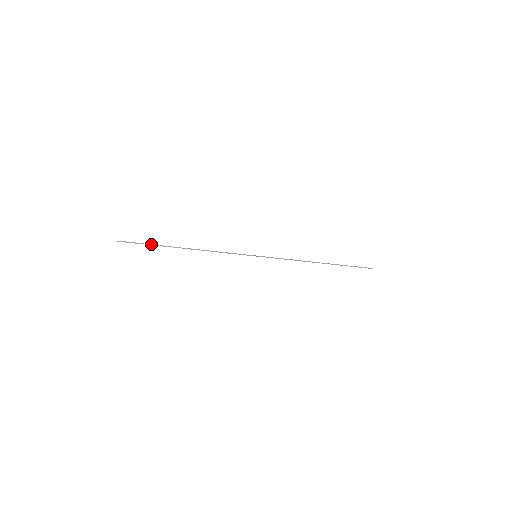
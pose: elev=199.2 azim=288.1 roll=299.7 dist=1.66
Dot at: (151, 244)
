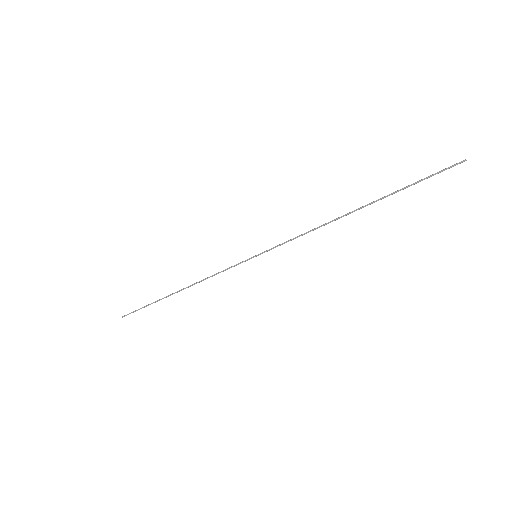
Dot at: (148, 305)
